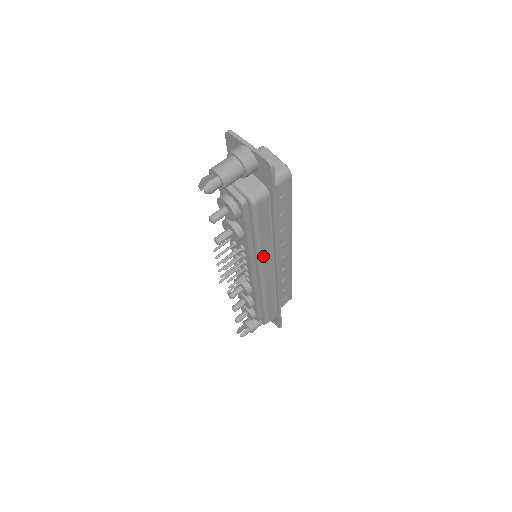
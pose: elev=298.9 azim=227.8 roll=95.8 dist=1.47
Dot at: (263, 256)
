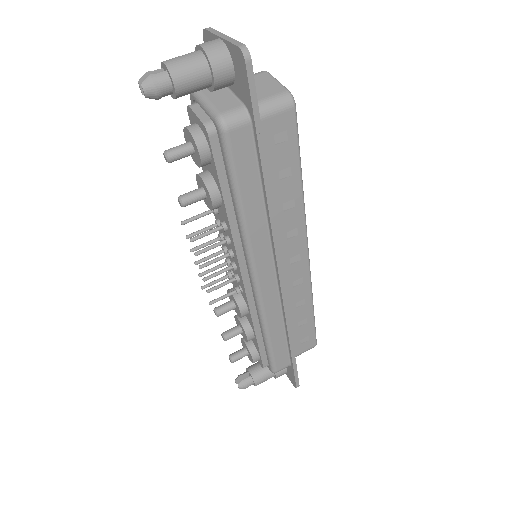
Dot at: (253, 242)
